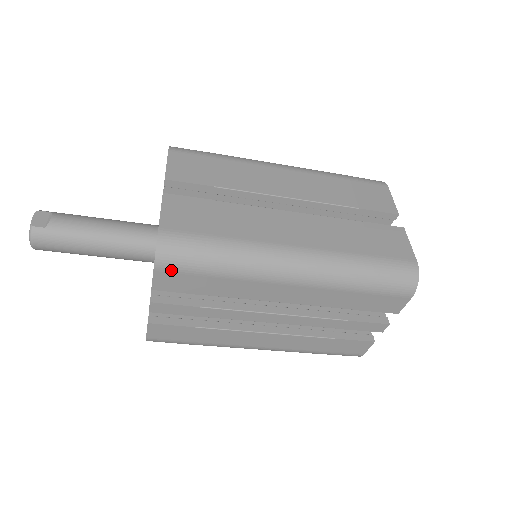
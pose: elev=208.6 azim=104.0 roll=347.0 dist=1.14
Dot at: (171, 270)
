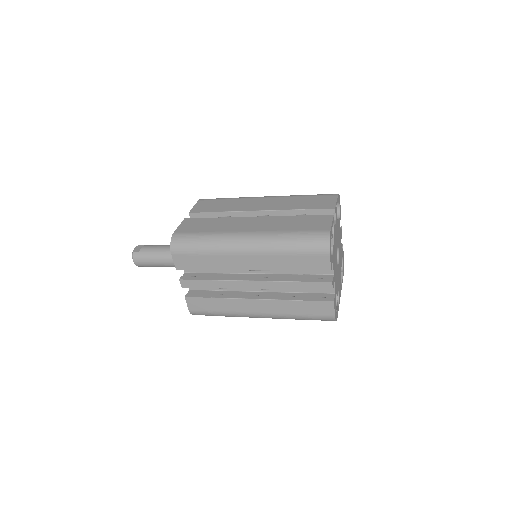
Dot at: (180, 254)
